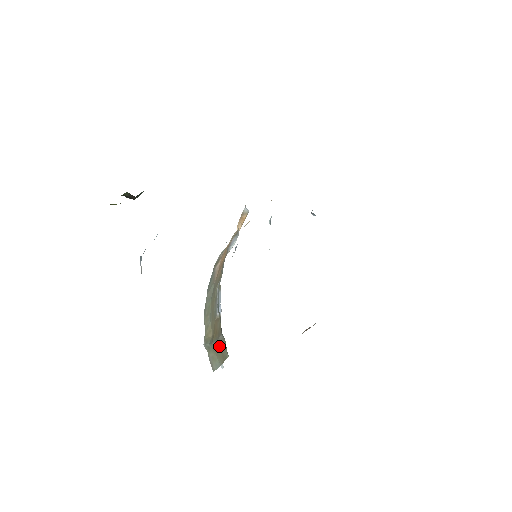
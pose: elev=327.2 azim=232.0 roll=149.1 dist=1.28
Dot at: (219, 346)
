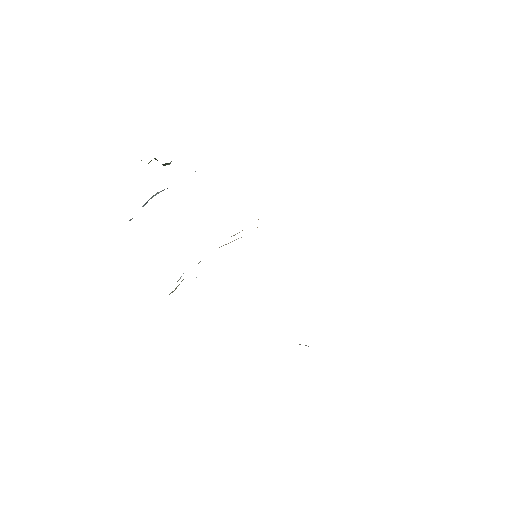
Dot at: occluded
